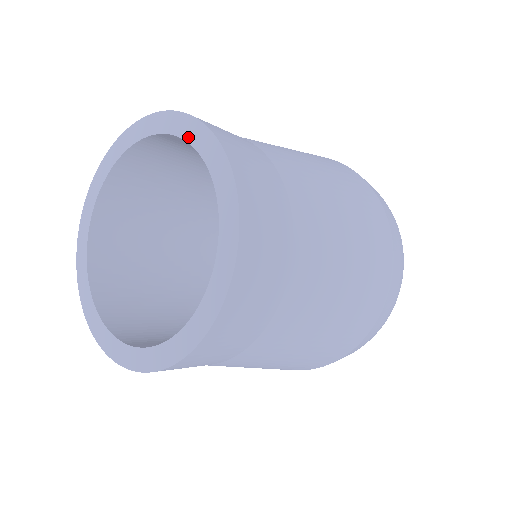
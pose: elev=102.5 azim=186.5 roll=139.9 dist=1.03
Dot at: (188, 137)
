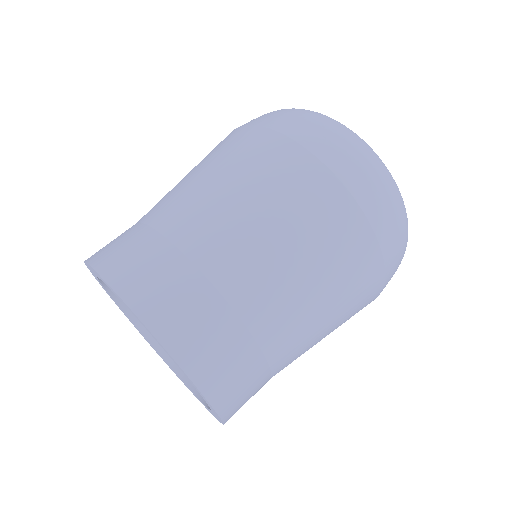
Dot at: occluded
